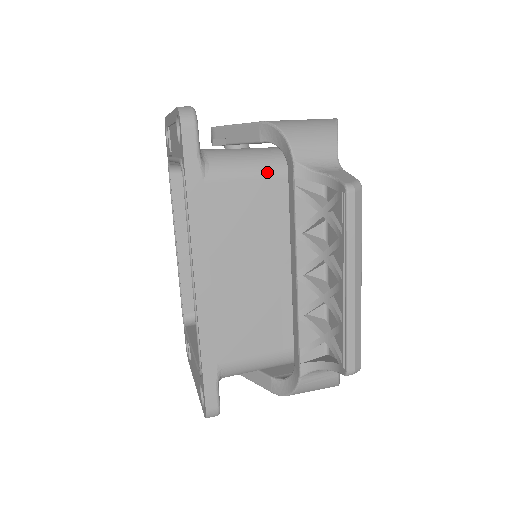
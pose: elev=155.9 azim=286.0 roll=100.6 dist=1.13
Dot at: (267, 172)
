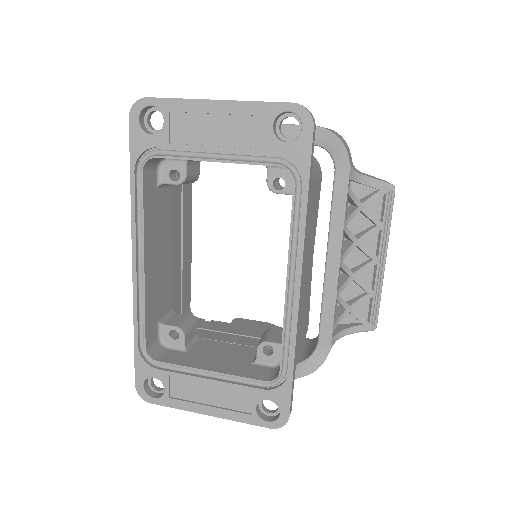
Dot at: (318, 173)
